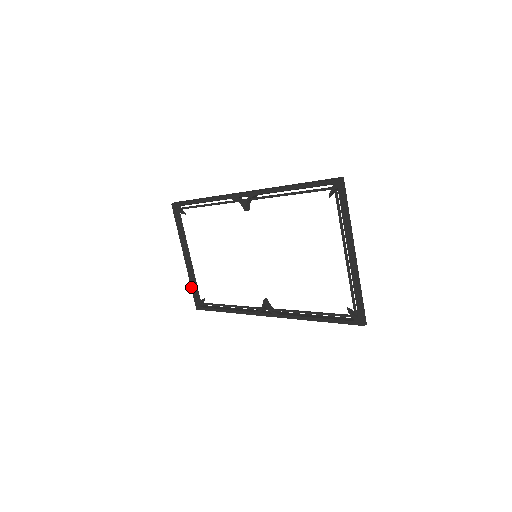
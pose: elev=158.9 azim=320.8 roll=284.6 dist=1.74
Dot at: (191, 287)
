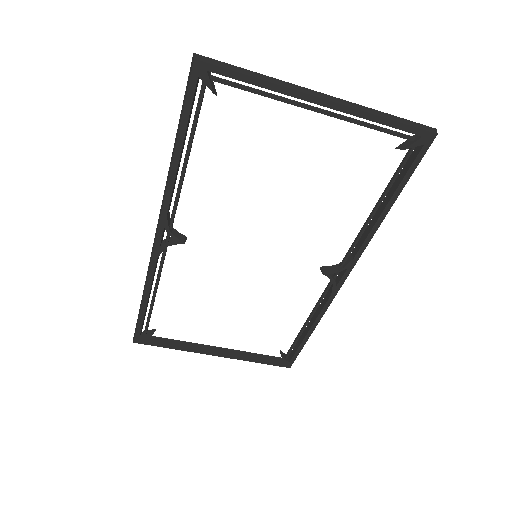
Dot at: occluded
